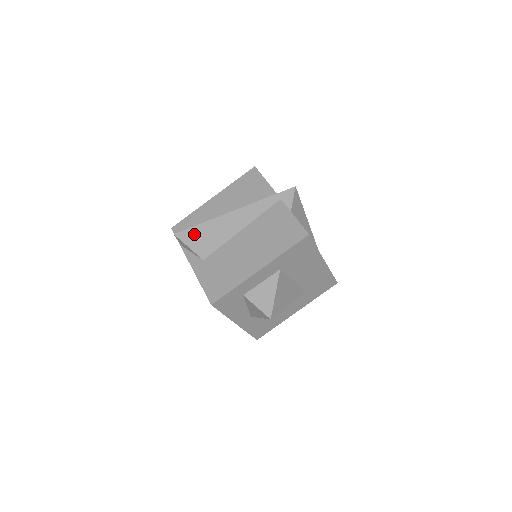
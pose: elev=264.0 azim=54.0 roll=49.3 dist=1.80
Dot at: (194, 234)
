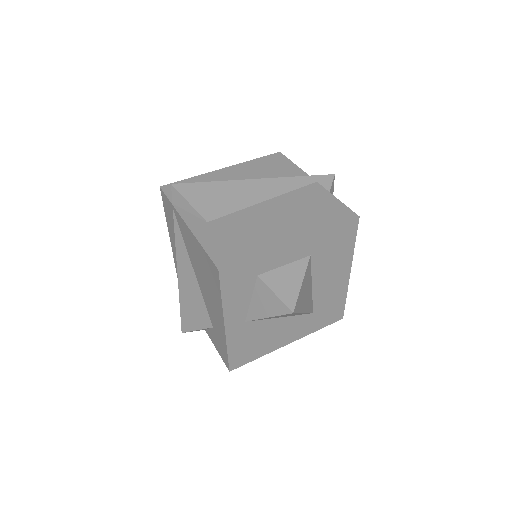
Dot at: (200, 190)
